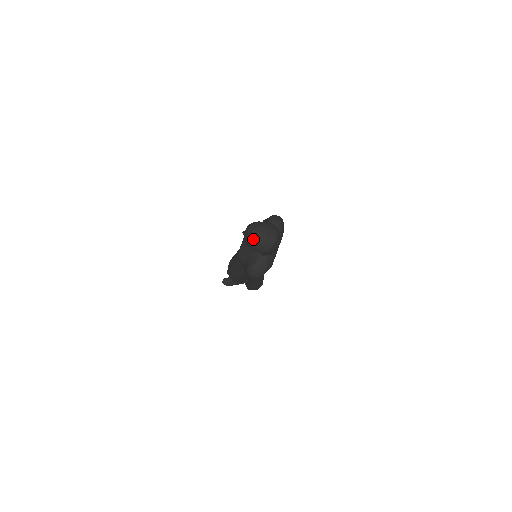
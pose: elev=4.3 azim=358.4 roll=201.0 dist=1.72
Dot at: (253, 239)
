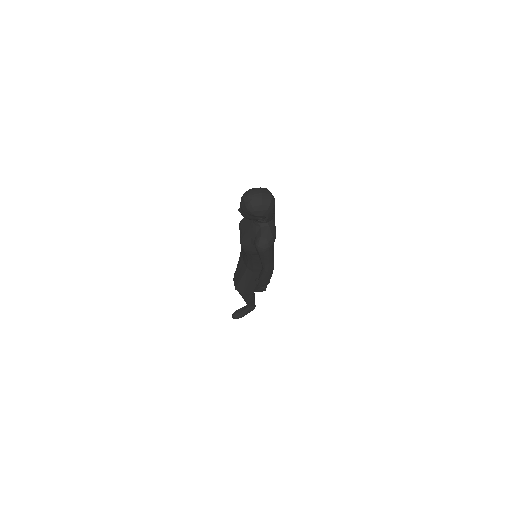
Dot at: (251, 203)
